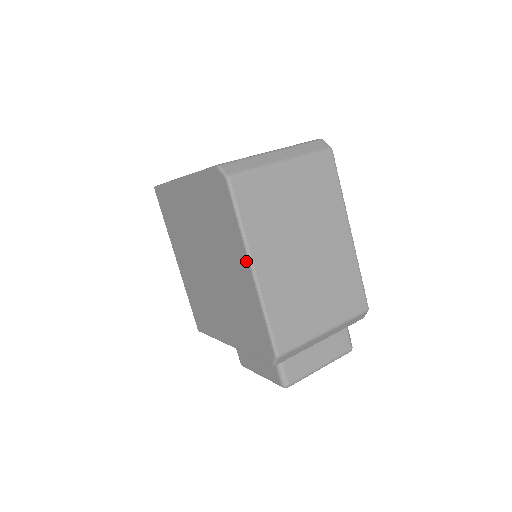
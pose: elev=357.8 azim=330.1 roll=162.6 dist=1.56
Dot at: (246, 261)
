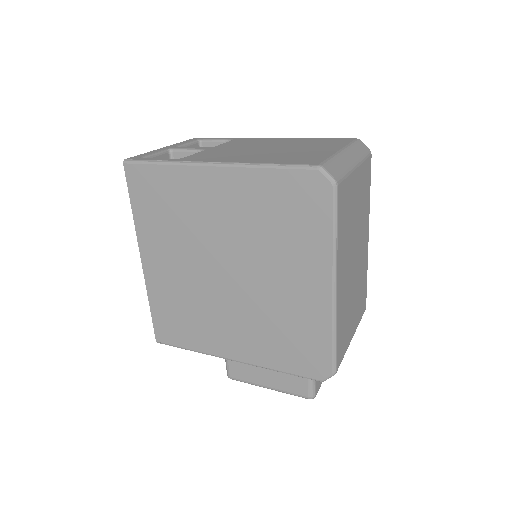
Dot at: (328, 277)
